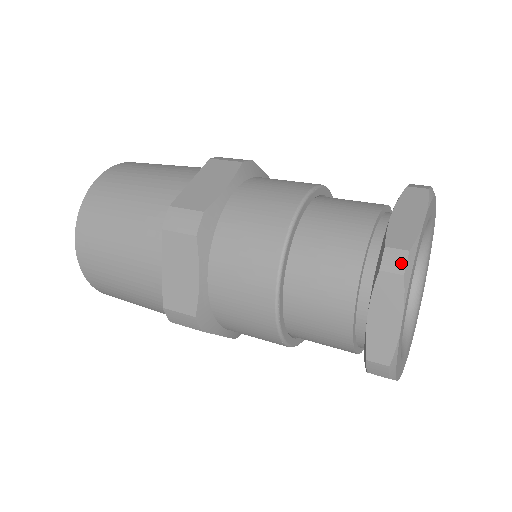
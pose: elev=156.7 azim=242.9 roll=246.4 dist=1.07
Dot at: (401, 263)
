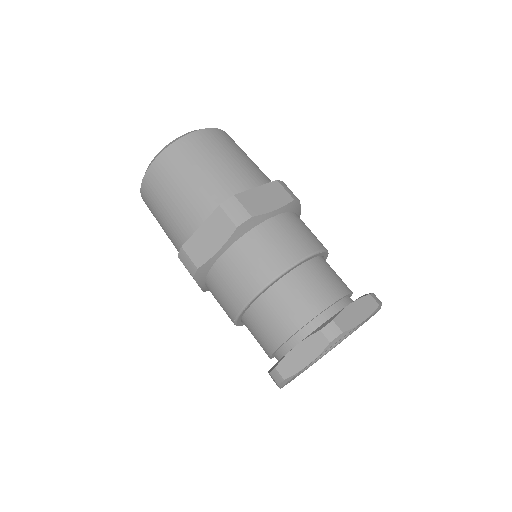
Dot at: (334, 335)
